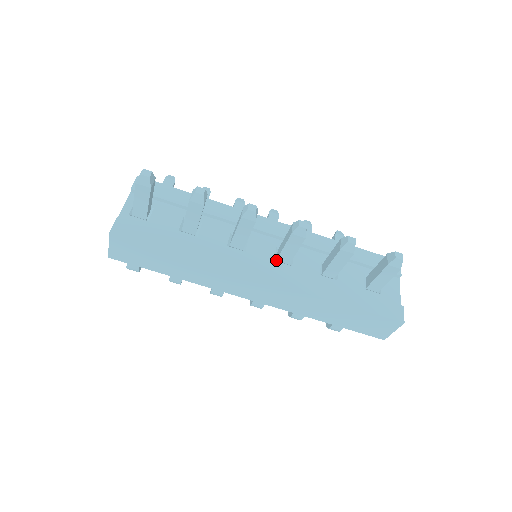
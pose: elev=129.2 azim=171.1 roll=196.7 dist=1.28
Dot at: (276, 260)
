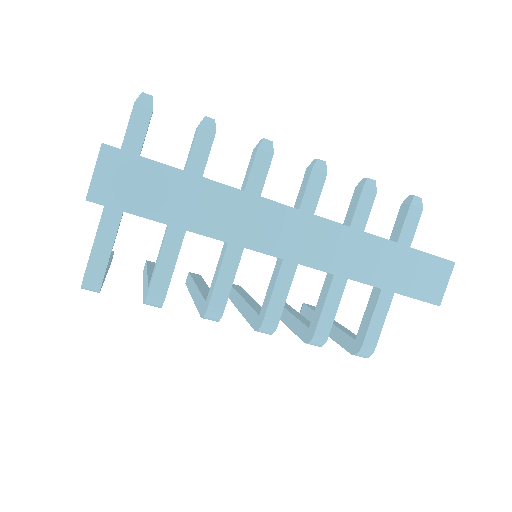
Dot at: occluded
